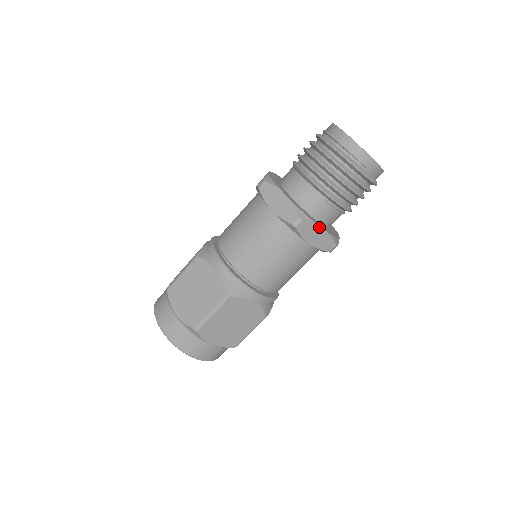
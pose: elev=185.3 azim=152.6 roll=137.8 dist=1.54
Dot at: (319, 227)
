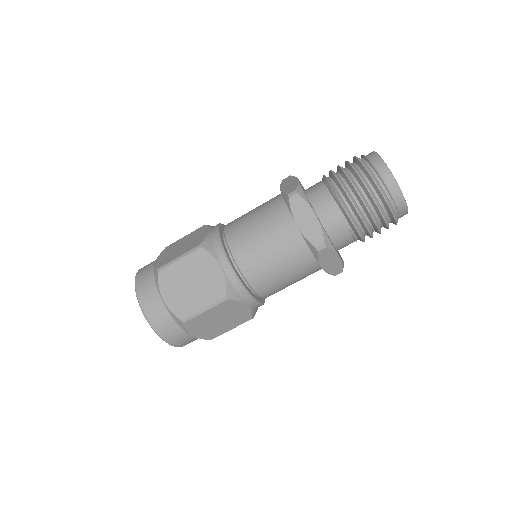
Dot at: (337, 255)
